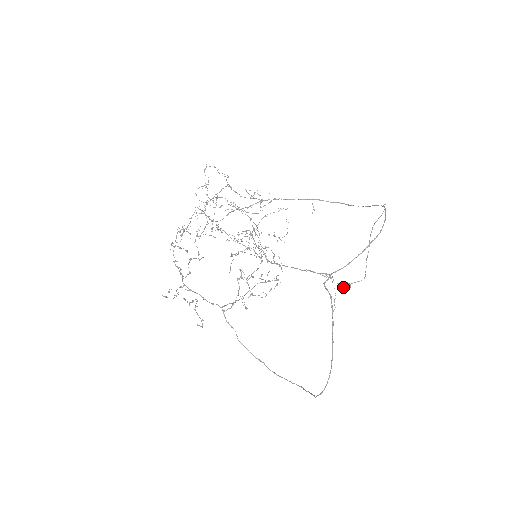
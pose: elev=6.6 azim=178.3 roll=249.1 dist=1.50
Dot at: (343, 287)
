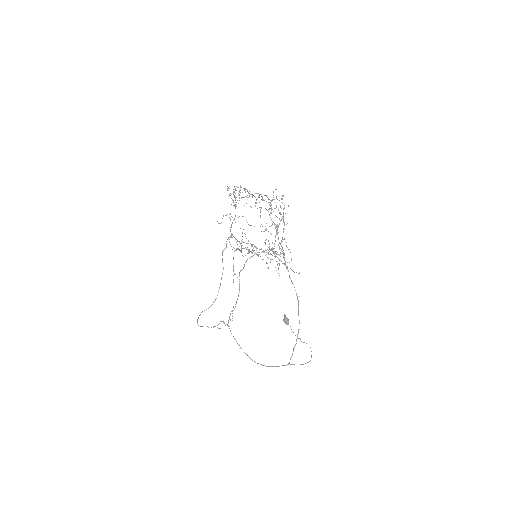
Dot at: (283, 319)
